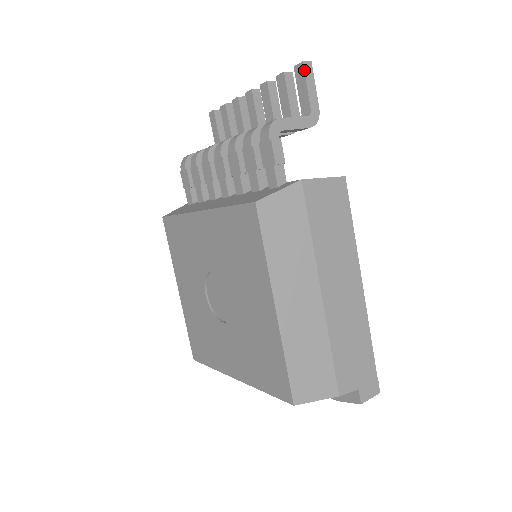
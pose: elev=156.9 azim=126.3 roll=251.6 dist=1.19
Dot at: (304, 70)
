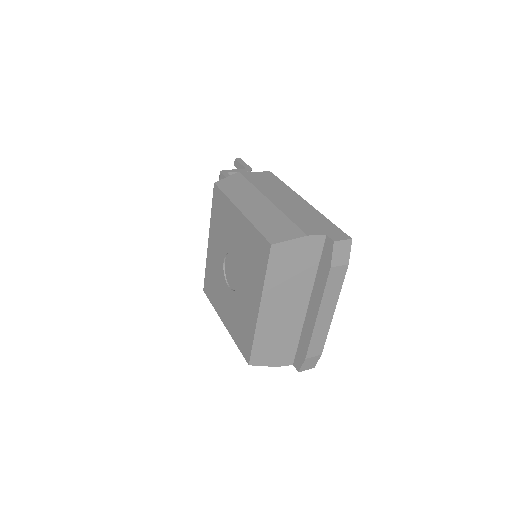
Dot at: (237, 160)
